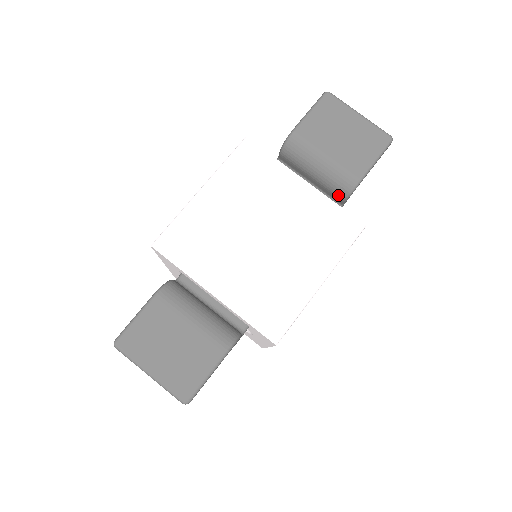
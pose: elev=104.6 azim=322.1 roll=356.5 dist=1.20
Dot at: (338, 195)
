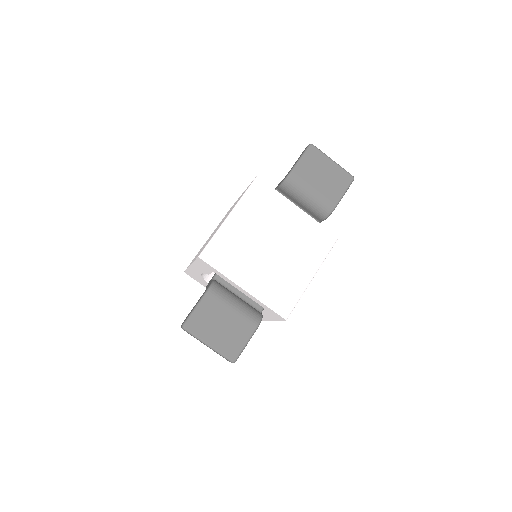
Dot at: (319, 216)
